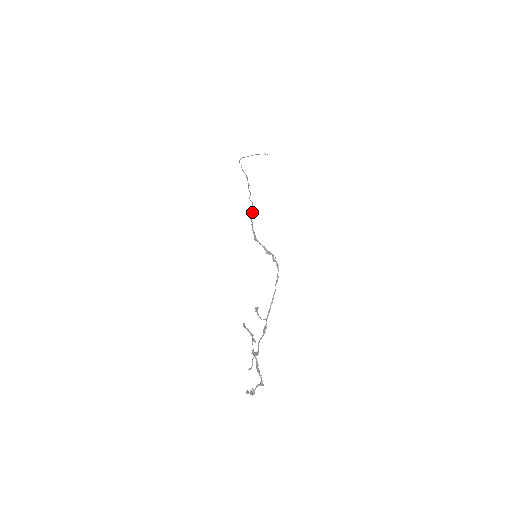
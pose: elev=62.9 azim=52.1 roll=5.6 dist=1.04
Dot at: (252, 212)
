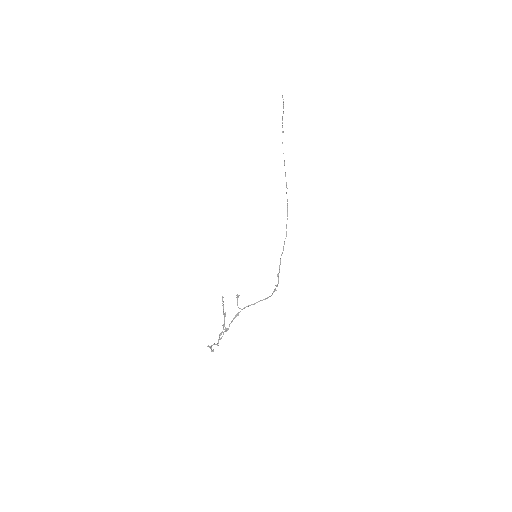
Dot at: occluded
